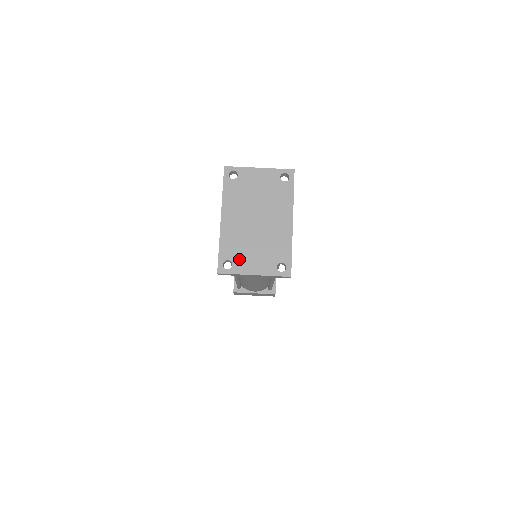
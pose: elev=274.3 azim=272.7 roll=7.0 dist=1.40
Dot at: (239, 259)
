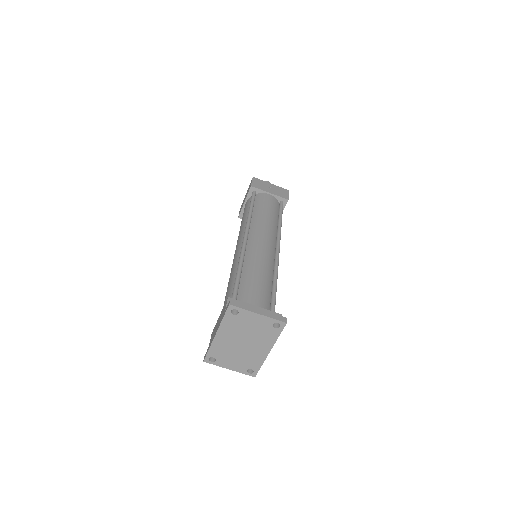
Dot at: (221, 359)
